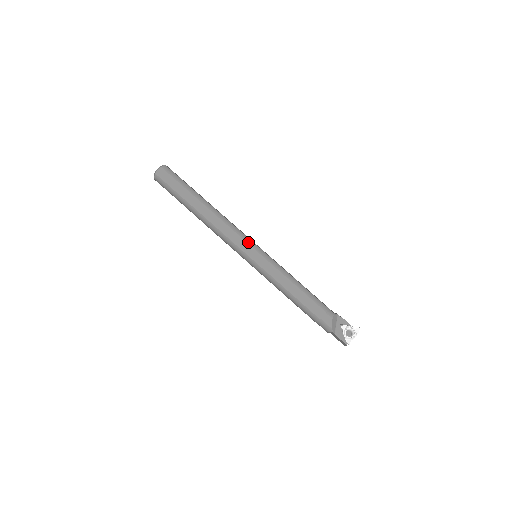
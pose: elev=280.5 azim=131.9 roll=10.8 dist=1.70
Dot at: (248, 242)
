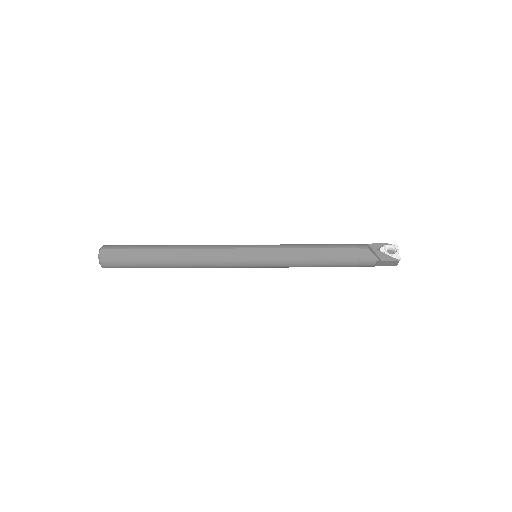
Dot at: (240, 247)
